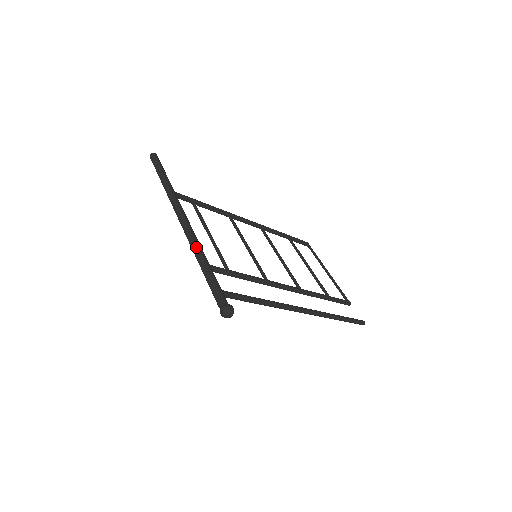
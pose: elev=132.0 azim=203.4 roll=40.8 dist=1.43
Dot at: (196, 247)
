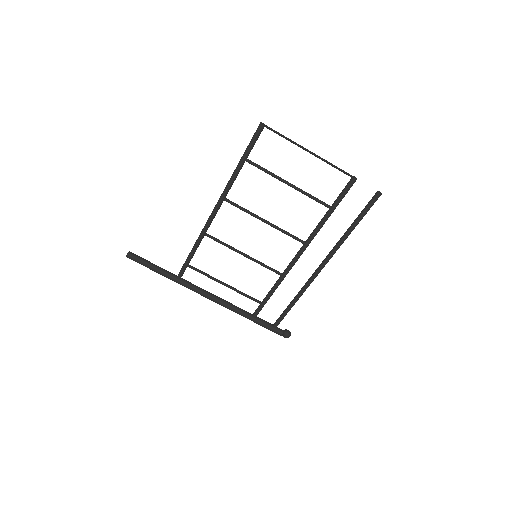
Dot at: occluded
